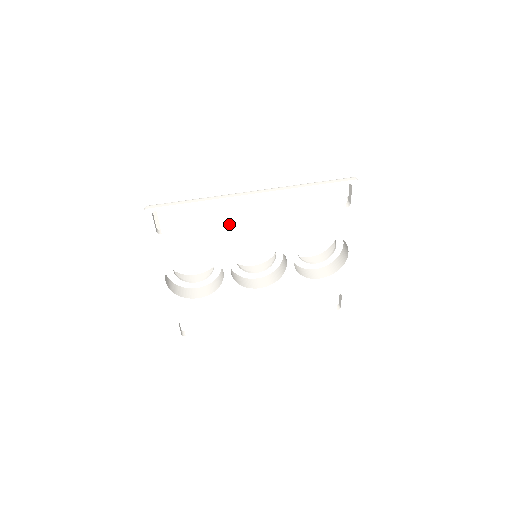
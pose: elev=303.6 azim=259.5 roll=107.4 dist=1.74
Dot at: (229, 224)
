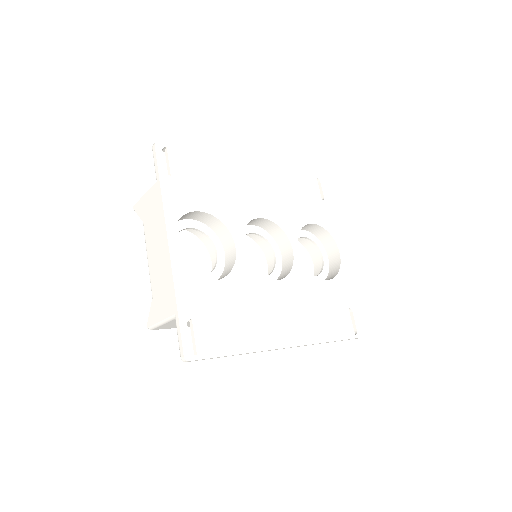
Dot at: (234, 186)
